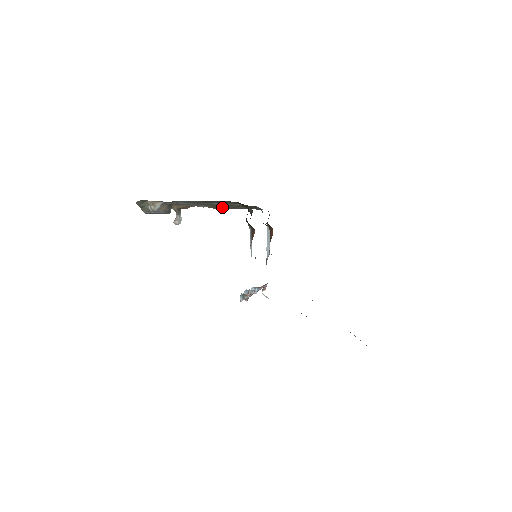
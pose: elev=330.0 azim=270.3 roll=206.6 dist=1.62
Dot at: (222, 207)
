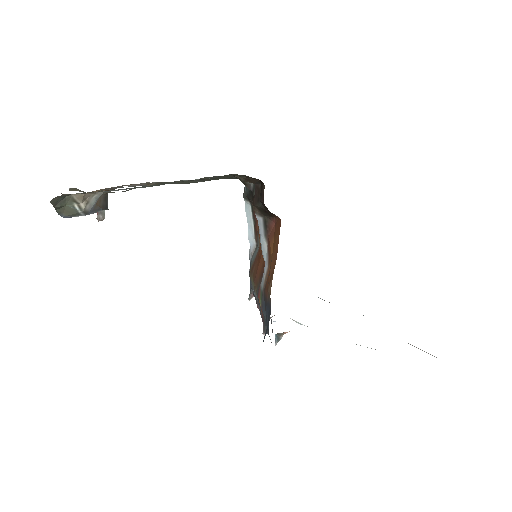
Dot at: occluded
